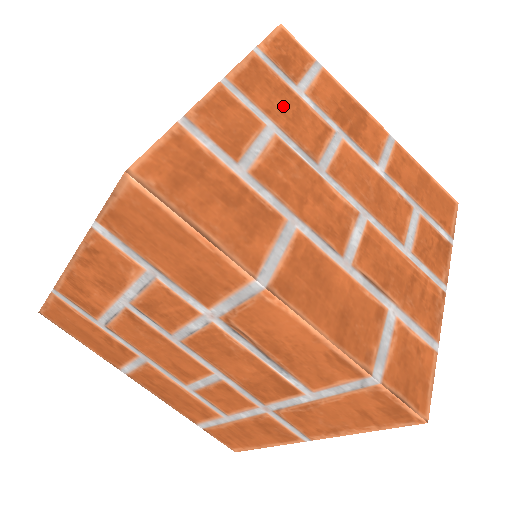
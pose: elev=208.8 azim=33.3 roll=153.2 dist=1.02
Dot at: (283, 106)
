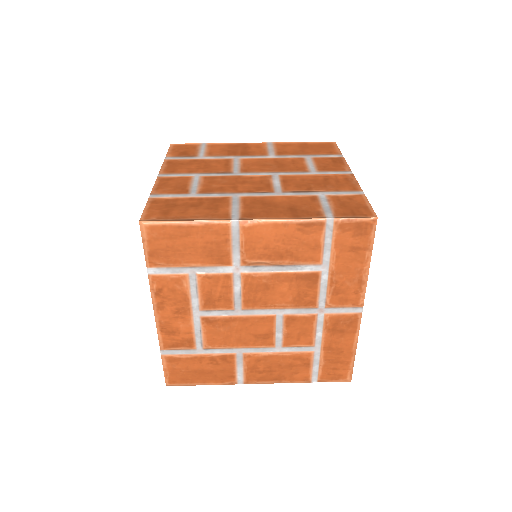
Dot at: (197, 166)
